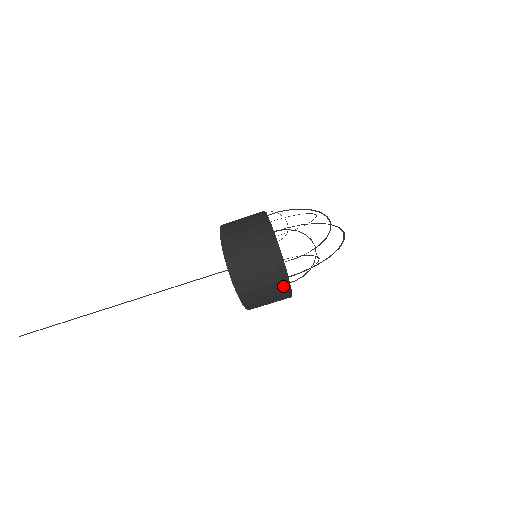
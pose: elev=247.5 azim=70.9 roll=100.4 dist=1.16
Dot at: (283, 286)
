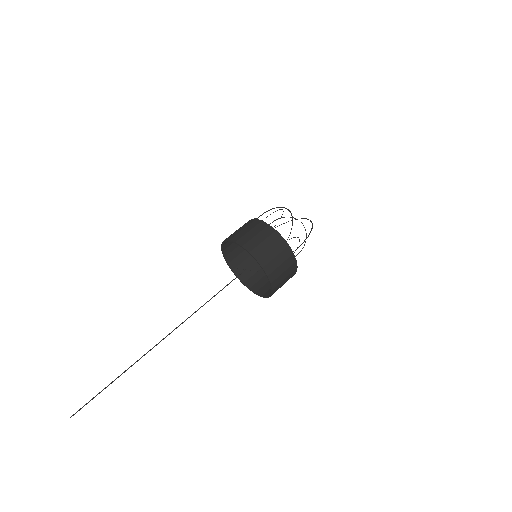
Dot at: (294, 259)
